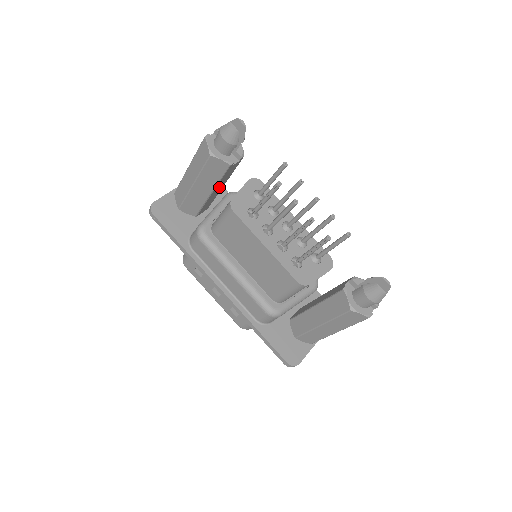
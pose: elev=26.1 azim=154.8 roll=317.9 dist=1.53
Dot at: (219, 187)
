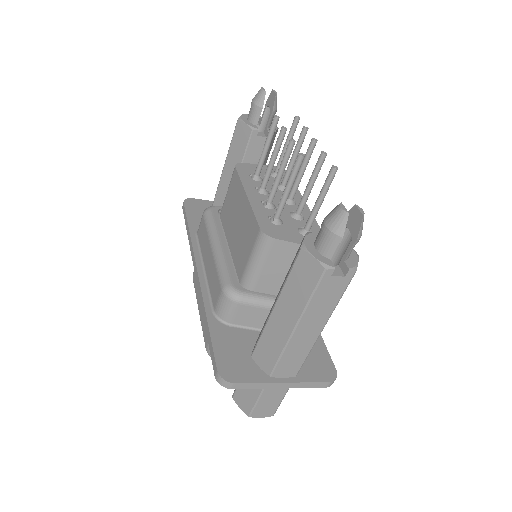
Dot at: occluded
